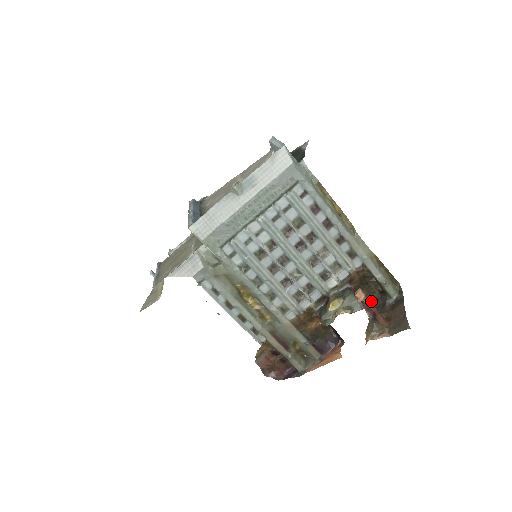
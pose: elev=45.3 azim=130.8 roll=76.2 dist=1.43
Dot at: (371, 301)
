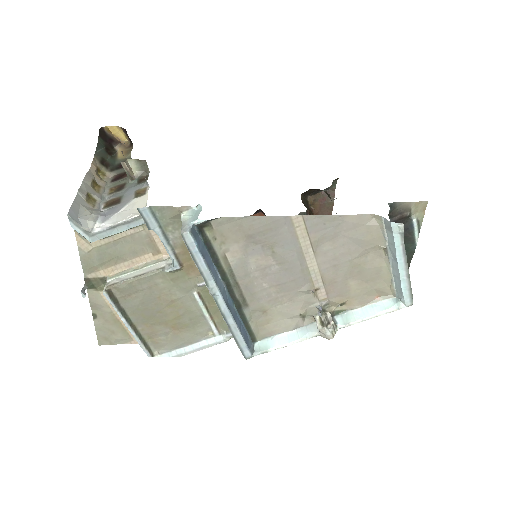
Dot at: (307, 191)
